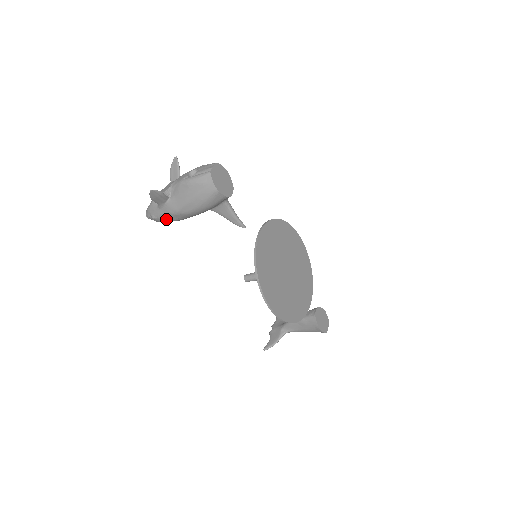
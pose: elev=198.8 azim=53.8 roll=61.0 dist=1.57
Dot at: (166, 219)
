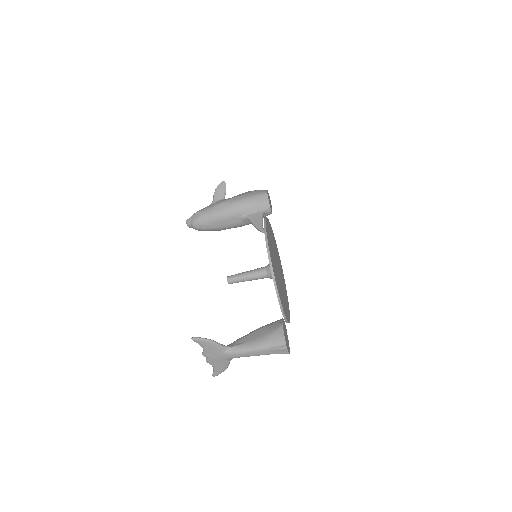
Dot at: (208, 211)
